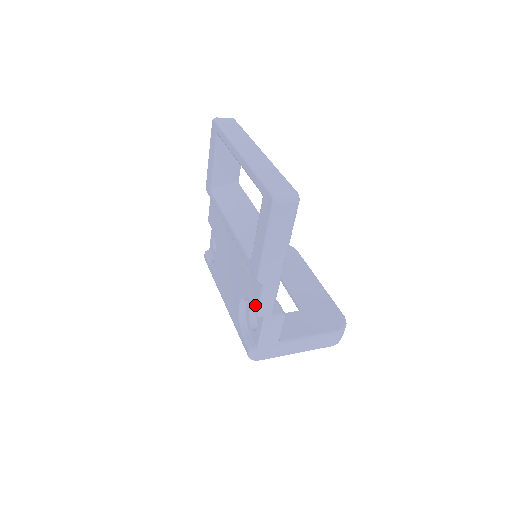
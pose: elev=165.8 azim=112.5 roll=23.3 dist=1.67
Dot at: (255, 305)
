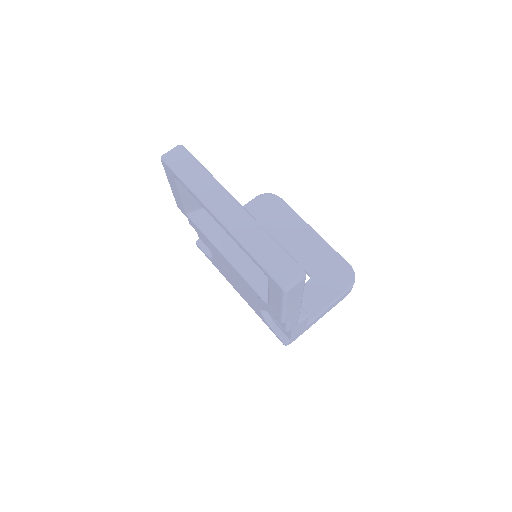
Dot at: (281, 325)
